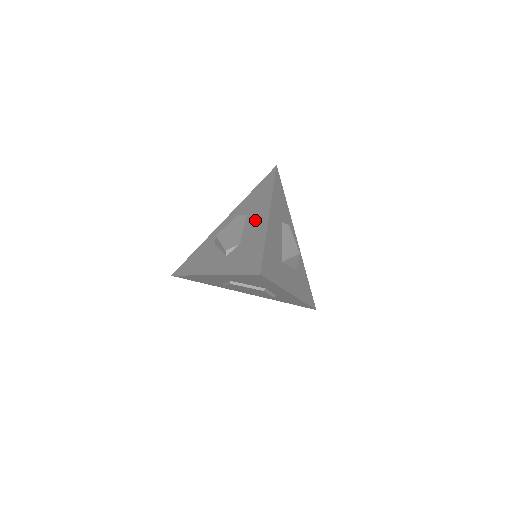
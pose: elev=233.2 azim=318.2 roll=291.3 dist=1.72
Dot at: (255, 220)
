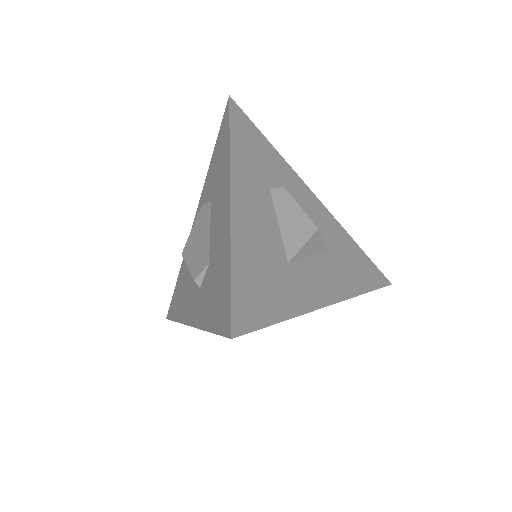
Dot at: (218, 211)
